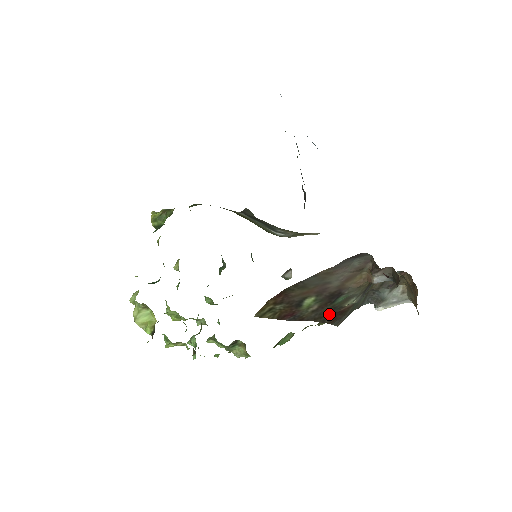
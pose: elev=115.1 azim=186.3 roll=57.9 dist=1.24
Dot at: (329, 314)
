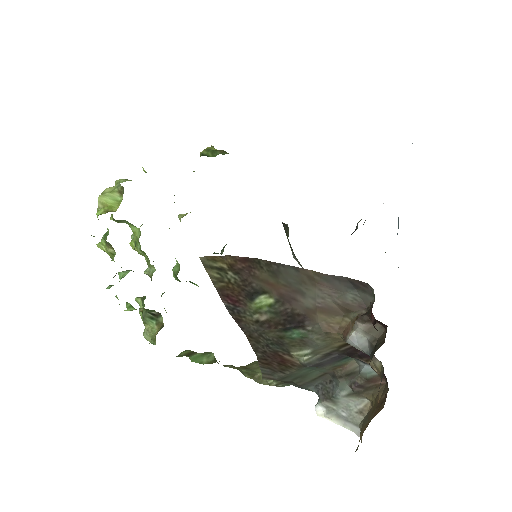
Dot at: (269, 346)
